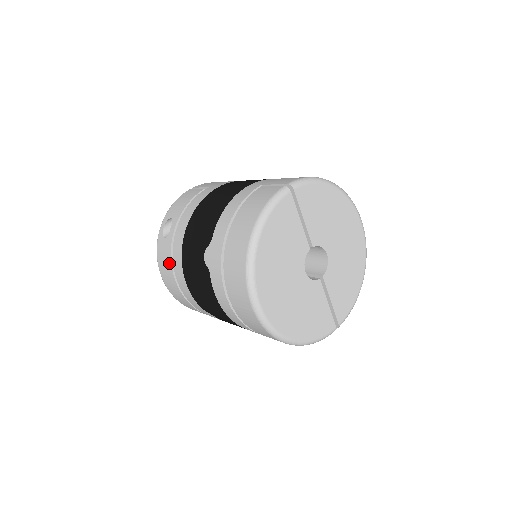
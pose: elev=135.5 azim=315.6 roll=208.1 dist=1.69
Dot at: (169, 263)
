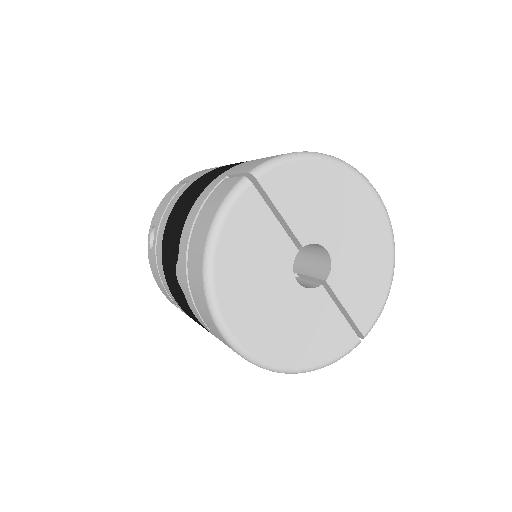
Dot at: (159, 279)
